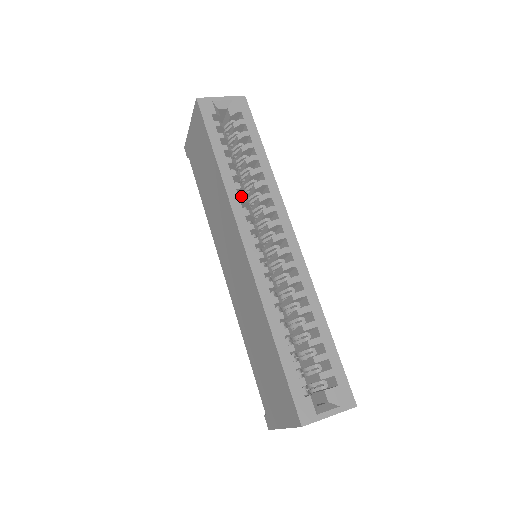
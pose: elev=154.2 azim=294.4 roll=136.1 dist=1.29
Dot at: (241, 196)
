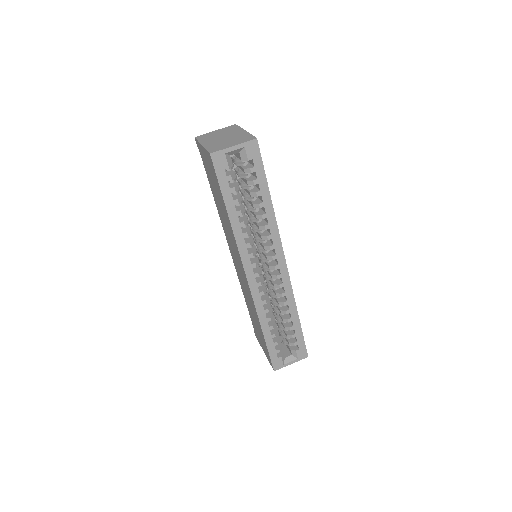
Dot at: occluded
